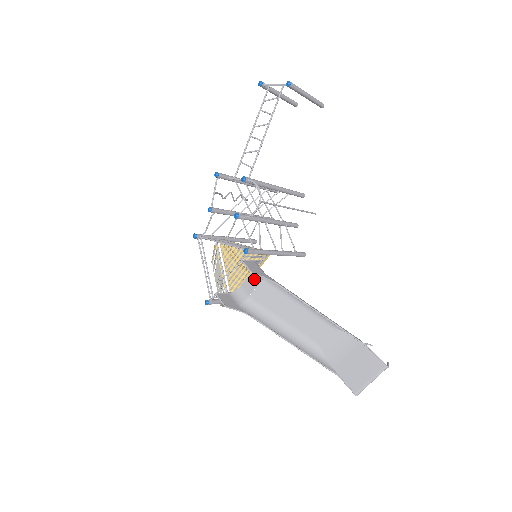
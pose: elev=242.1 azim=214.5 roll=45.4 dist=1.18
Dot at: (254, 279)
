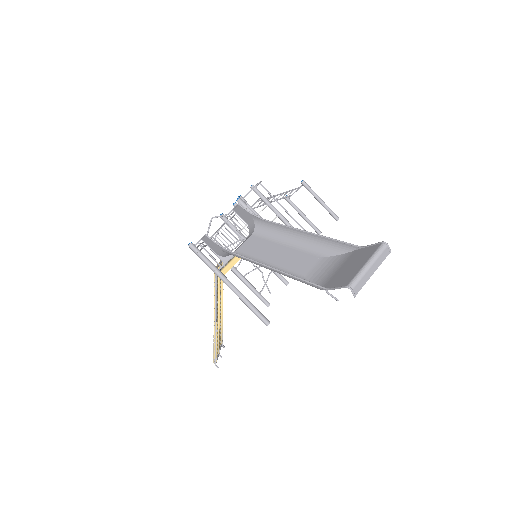
Dot at: (244, 241)
